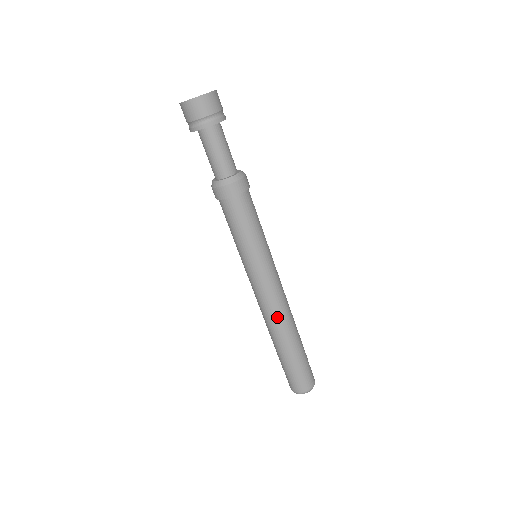
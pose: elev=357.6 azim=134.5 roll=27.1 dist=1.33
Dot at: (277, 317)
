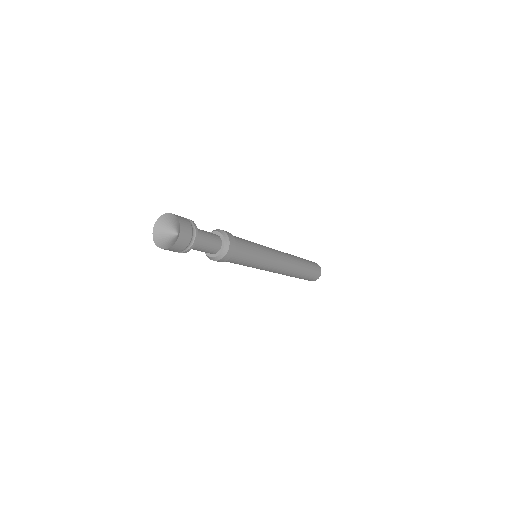
Dot at: (282, 274)
